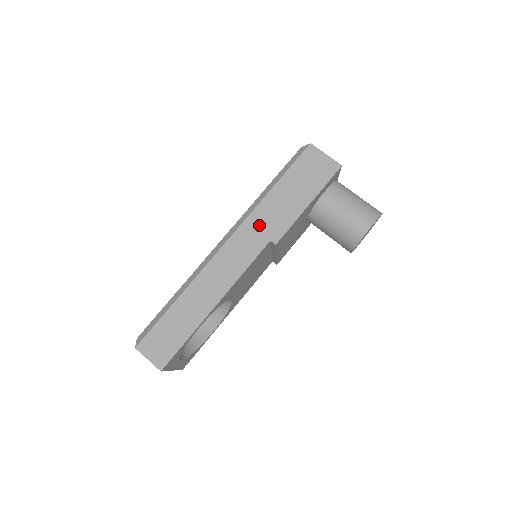
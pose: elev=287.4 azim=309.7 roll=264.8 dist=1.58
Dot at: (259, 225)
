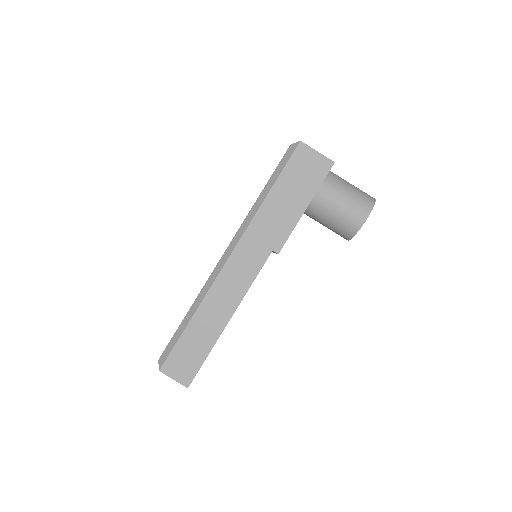
Dot at: (259, 236)
